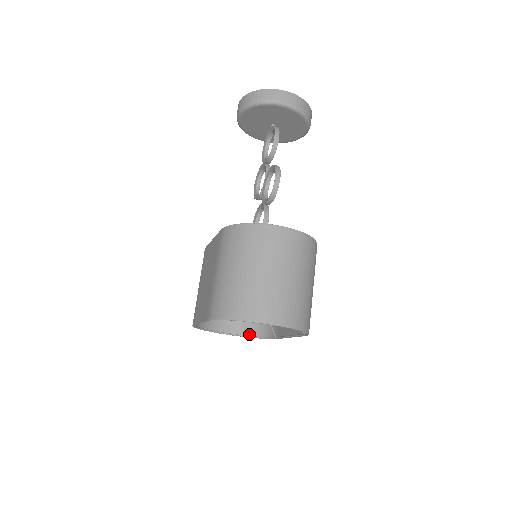
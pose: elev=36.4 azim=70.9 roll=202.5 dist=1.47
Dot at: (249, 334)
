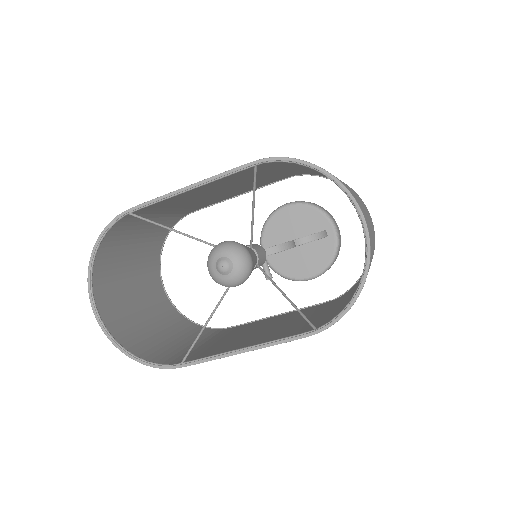
Dot at: (121, 342)
